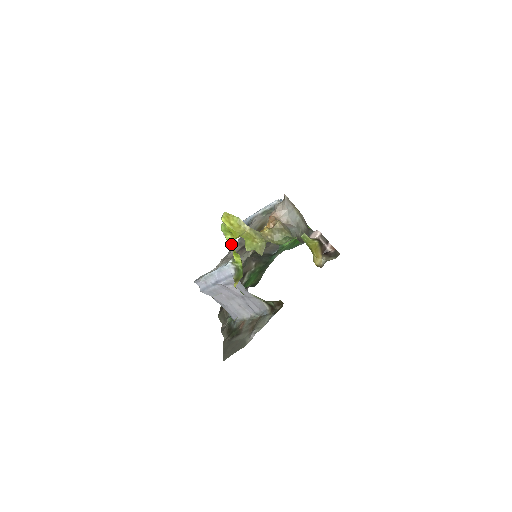
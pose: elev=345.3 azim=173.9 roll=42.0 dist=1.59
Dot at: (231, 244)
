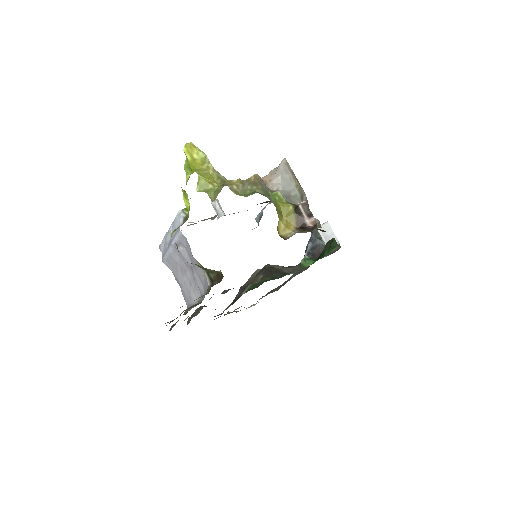
Dot at: (186, 183)
